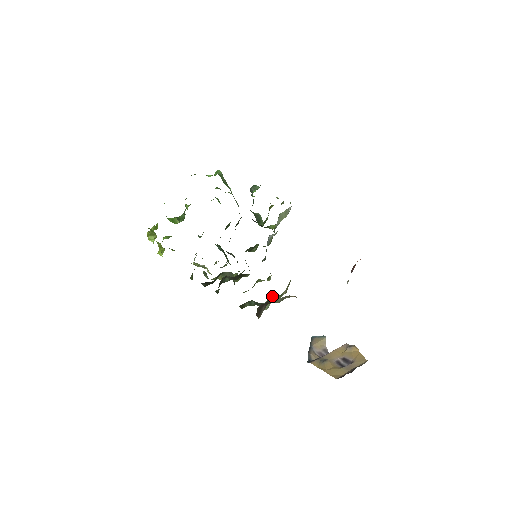
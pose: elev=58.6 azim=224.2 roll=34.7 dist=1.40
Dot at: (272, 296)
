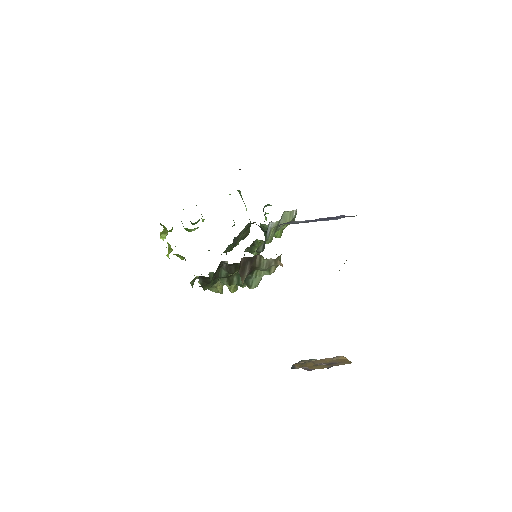
Dot at: (258, 254)
